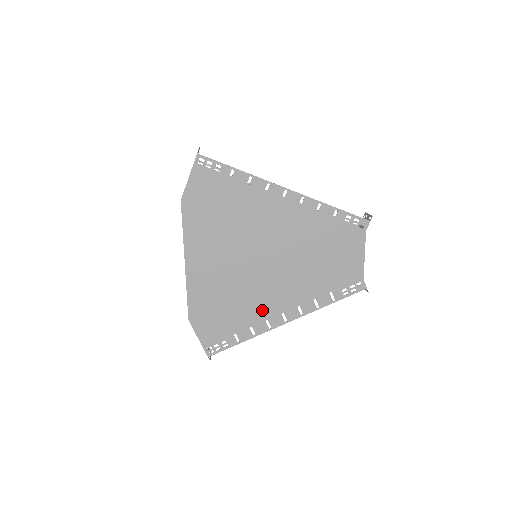
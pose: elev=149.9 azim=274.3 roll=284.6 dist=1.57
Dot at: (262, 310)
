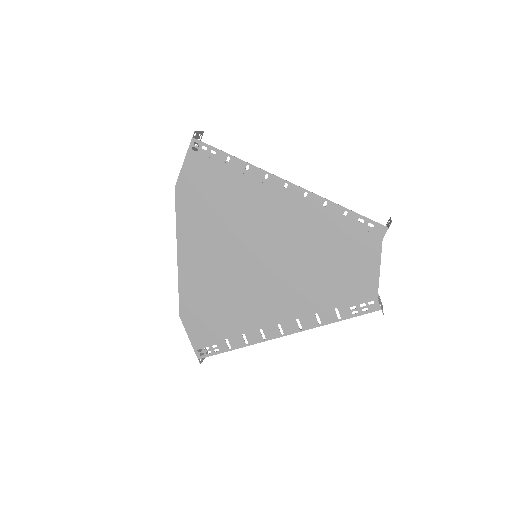
Dot at: (256, 317)
